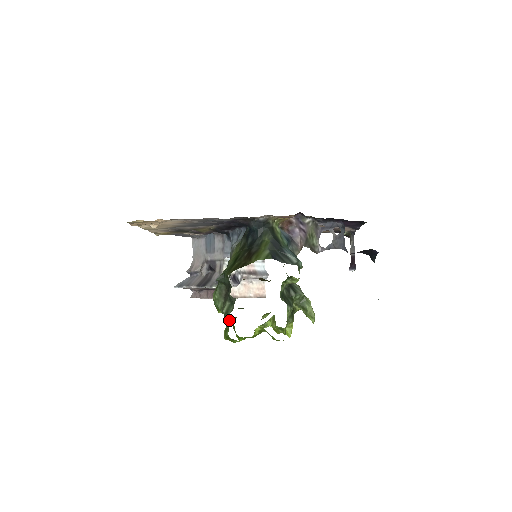
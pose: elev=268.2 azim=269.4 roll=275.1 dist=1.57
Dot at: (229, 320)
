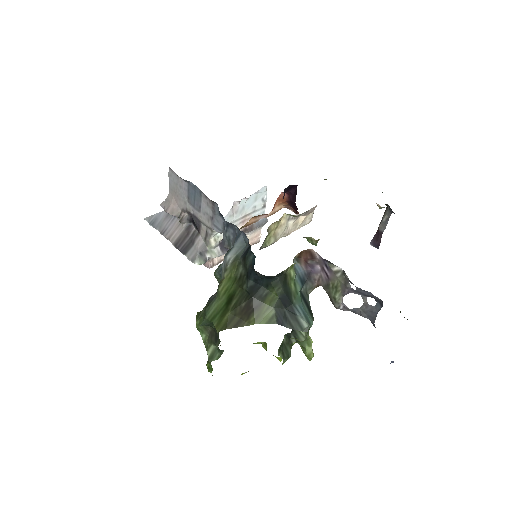
Dot at: occluded
